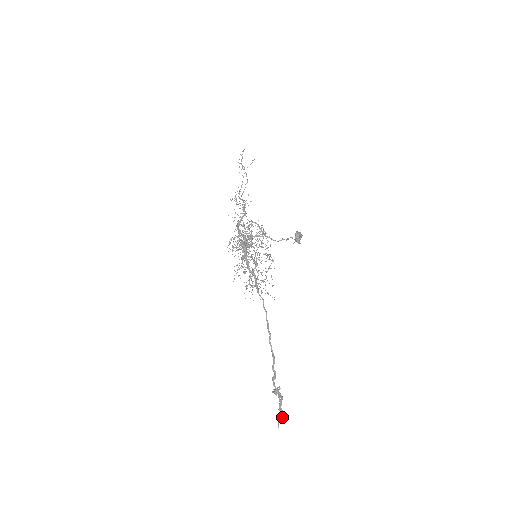
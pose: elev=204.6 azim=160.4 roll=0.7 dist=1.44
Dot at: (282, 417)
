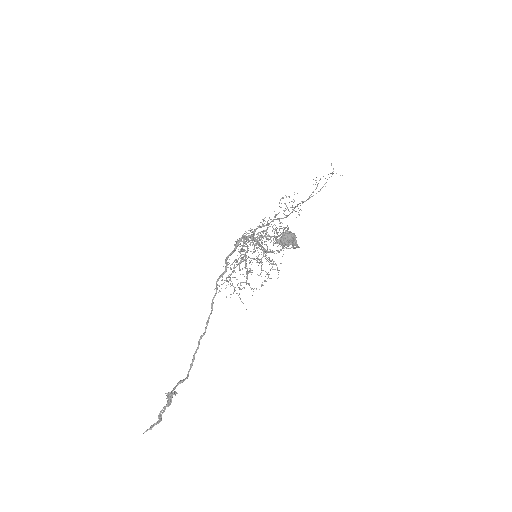
Dot at: (154, 424)
